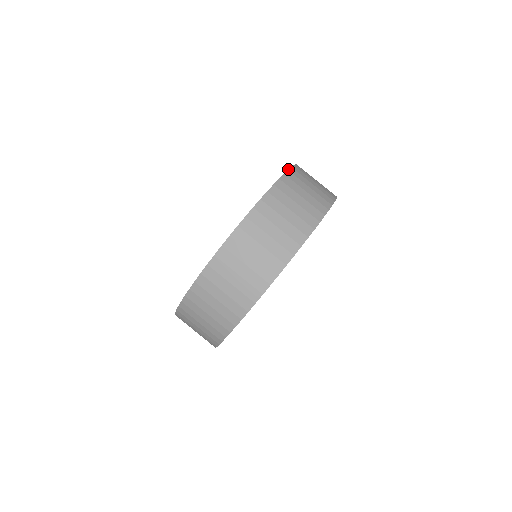
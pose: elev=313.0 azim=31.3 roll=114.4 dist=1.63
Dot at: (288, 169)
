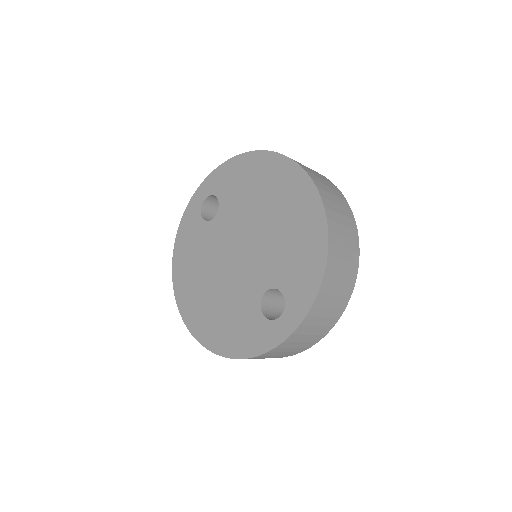
Dot at: (282, 154)
